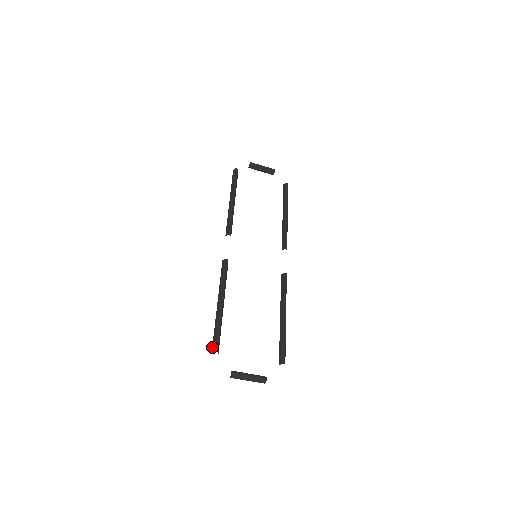
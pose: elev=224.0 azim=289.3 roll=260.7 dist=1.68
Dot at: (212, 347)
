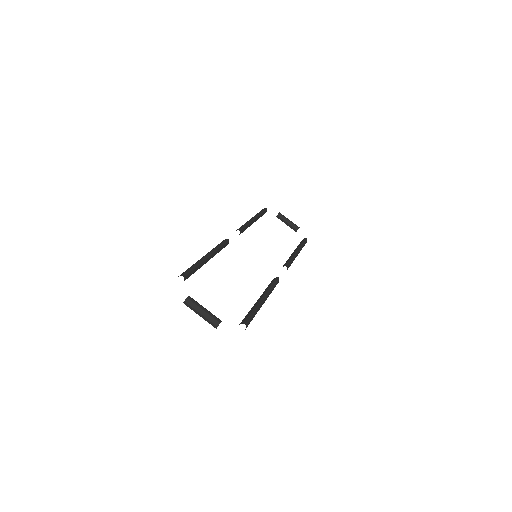
Dot at: occluded
